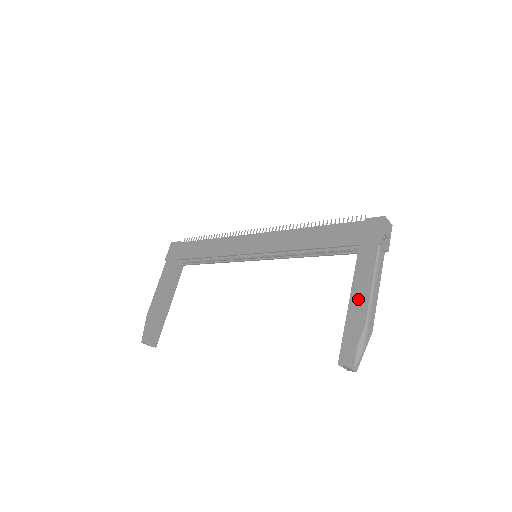
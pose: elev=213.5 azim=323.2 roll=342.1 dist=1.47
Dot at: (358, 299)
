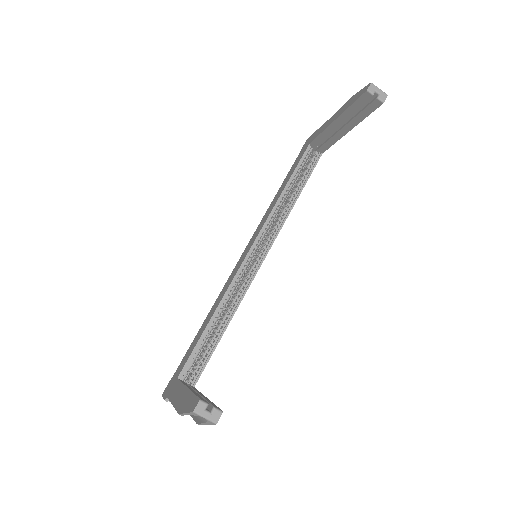
Dot at: (337, 115)
